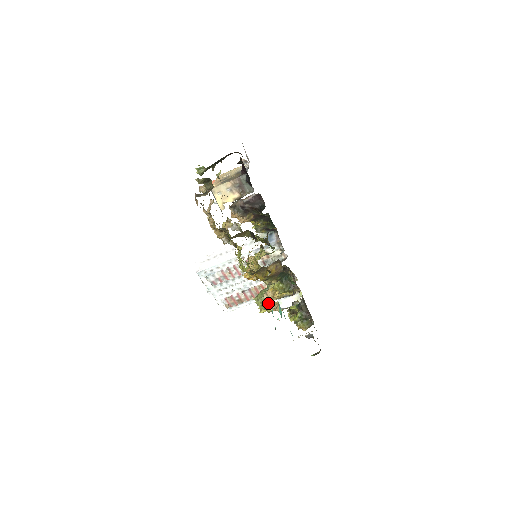
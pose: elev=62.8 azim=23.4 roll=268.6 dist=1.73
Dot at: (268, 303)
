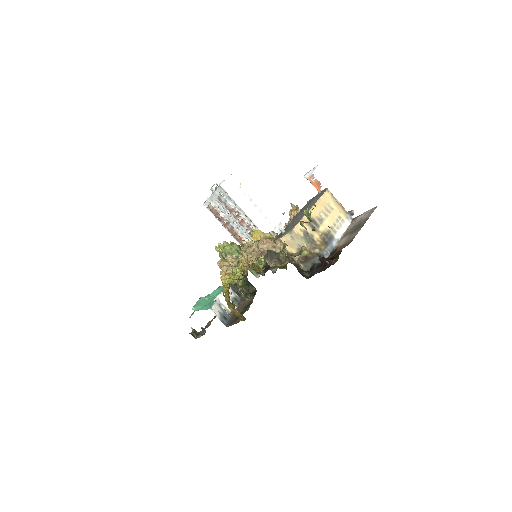
Dot at: occluded
